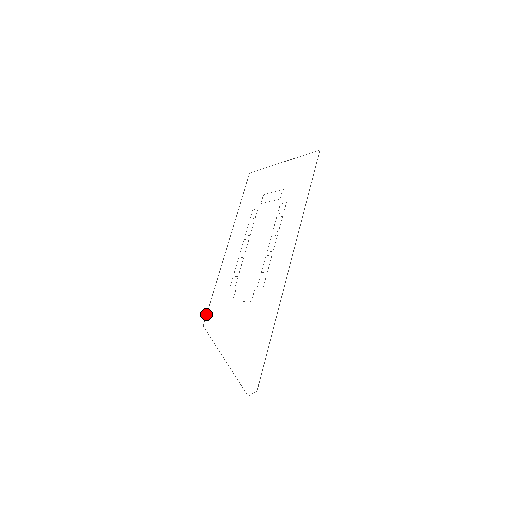
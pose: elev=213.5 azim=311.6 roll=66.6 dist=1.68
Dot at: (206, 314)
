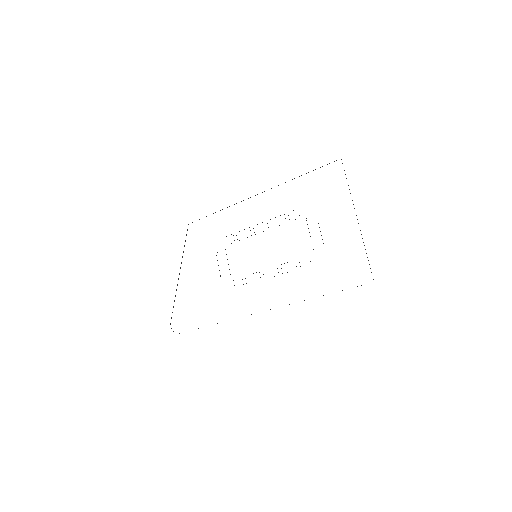
Dot at: occluded
